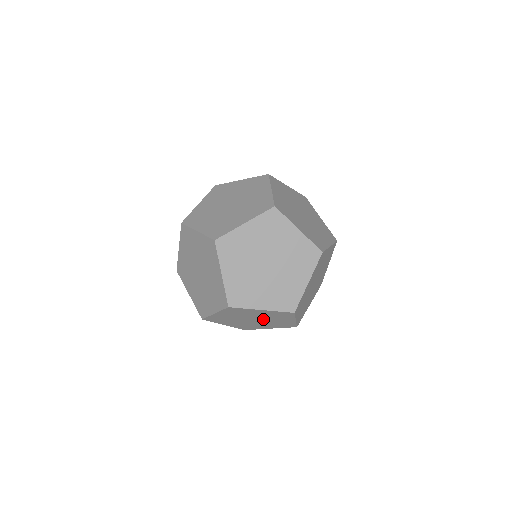
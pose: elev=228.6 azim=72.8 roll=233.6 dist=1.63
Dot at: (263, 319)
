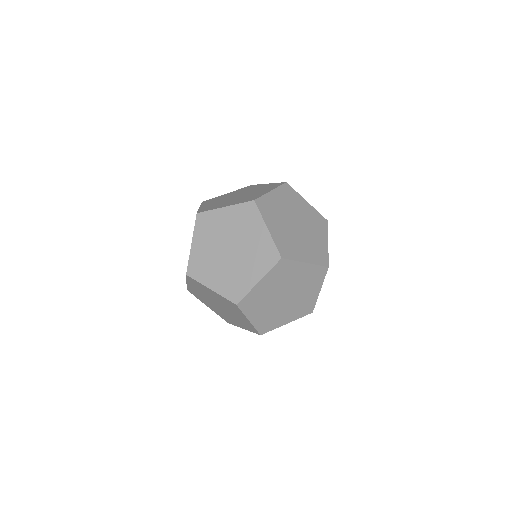
Dot at: occluded
